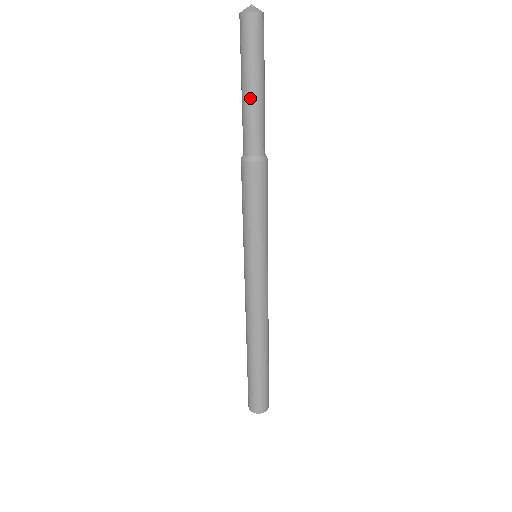
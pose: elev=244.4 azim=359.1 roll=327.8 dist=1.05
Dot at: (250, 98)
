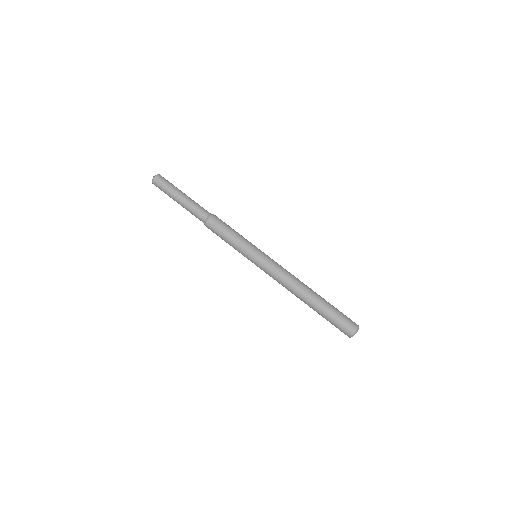
Dot at: (185, 198)
